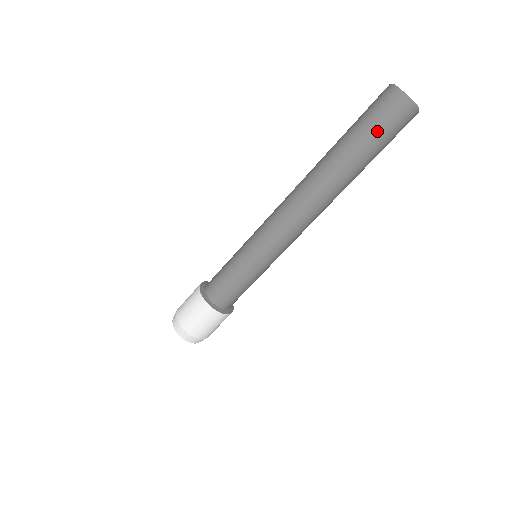
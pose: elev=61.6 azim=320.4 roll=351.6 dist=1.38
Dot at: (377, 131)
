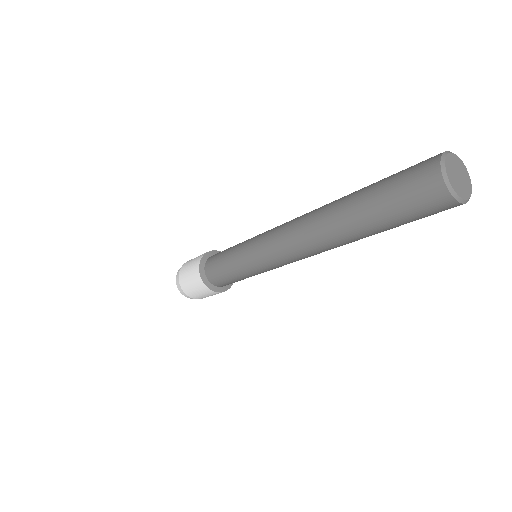
Dot at: occluded
